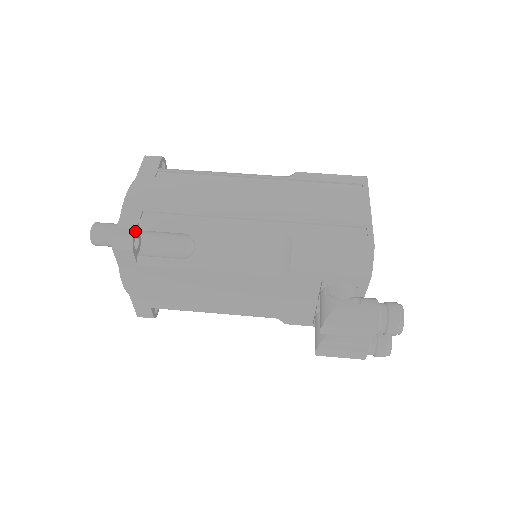
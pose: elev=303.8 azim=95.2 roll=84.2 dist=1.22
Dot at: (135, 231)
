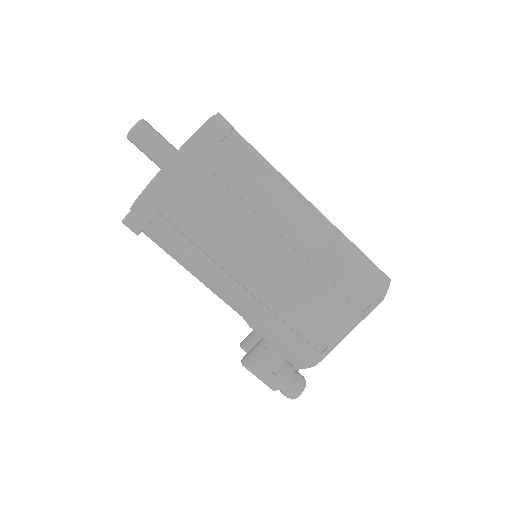
Dot at: occluded
